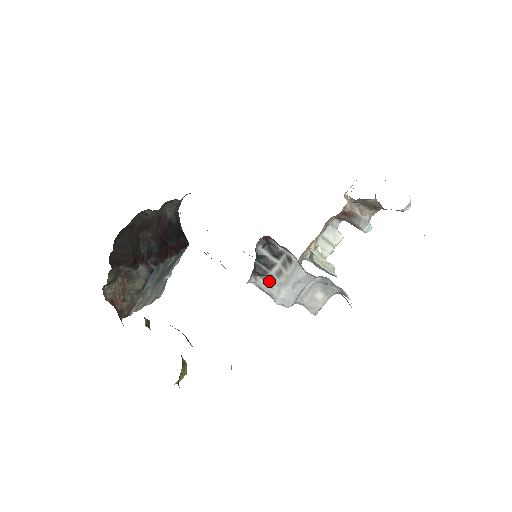
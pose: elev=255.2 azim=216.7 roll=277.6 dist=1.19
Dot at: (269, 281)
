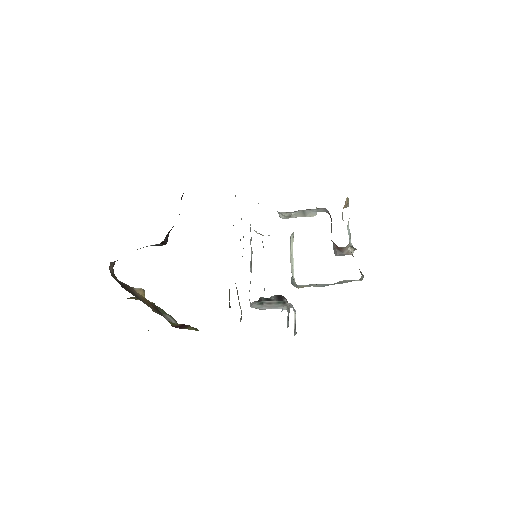
Dot at: (259, 303)
